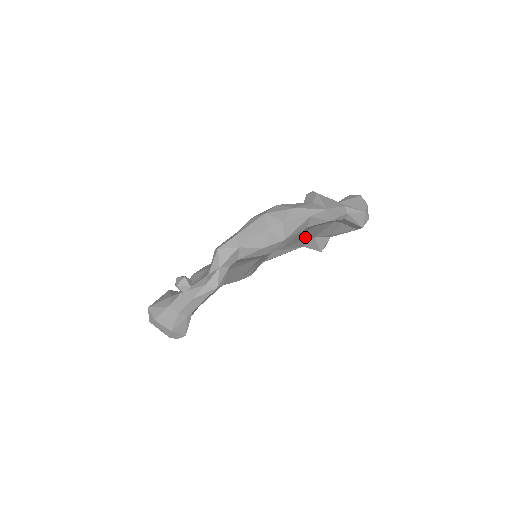
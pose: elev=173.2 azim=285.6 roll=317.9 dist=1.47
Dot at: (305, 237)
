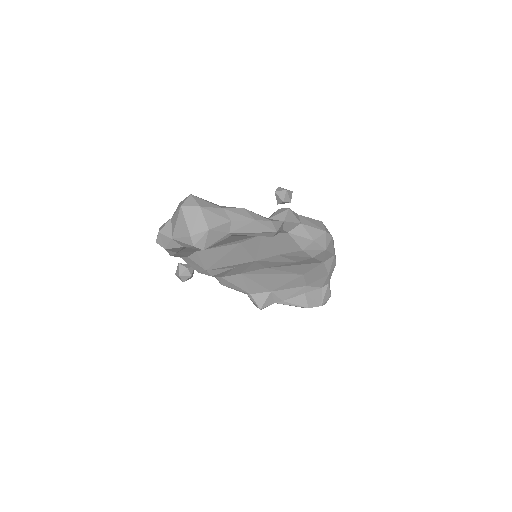
Dot at: (273, 282)
